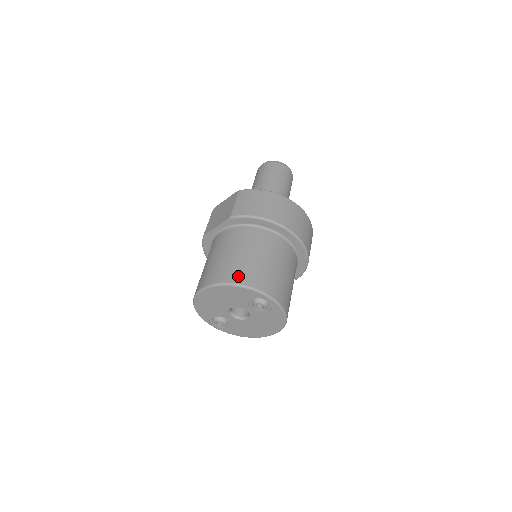
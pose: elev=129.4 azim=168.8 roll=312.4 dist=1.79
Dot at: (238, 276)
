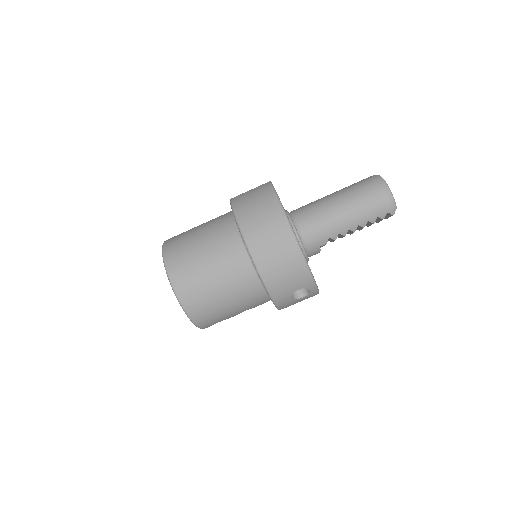
Dot at: (171, 247)
